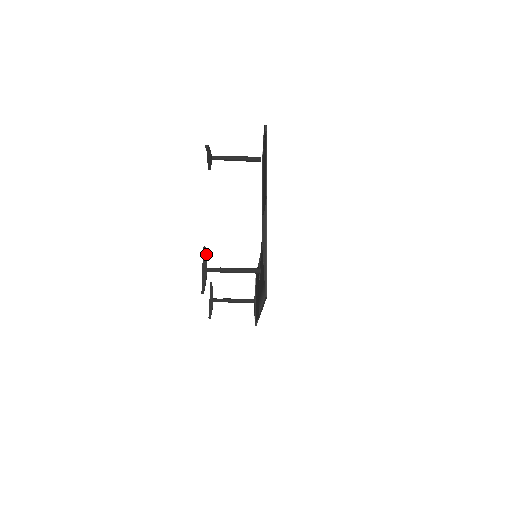
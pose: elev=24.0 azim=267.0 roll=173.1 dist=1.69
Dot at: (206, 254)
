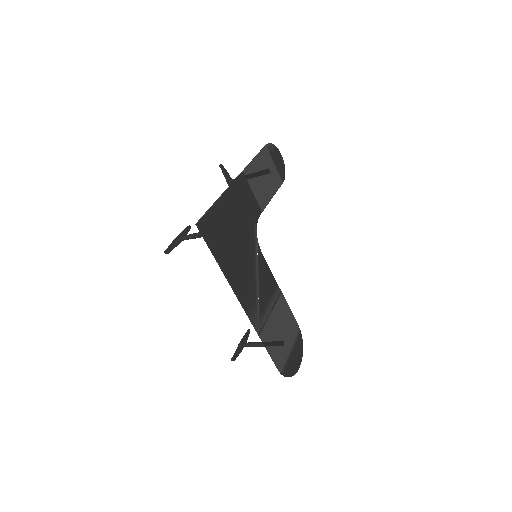
Dot at: (186, 229)
